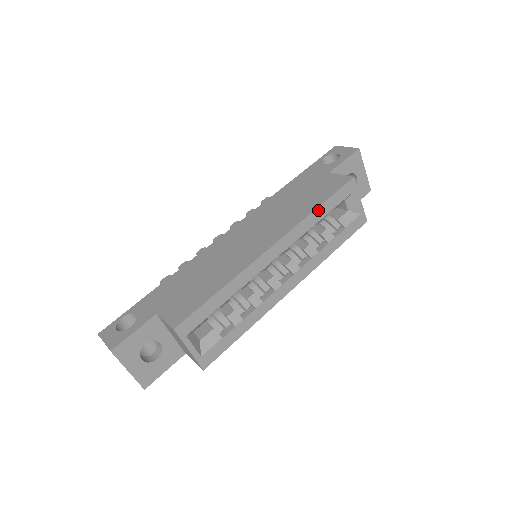
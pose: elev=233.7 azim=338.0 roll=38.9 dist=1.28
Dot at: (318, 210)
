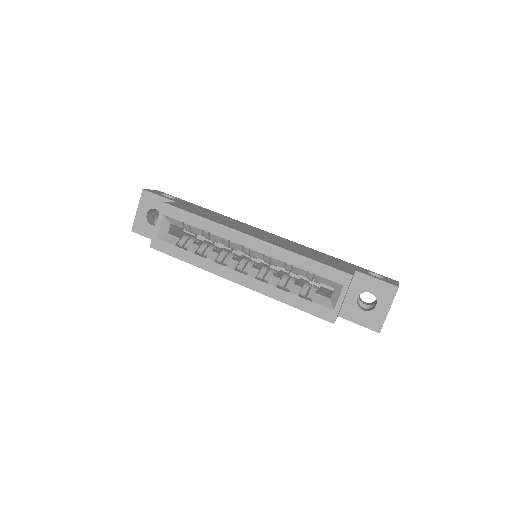
Dot at: (304, 259)
